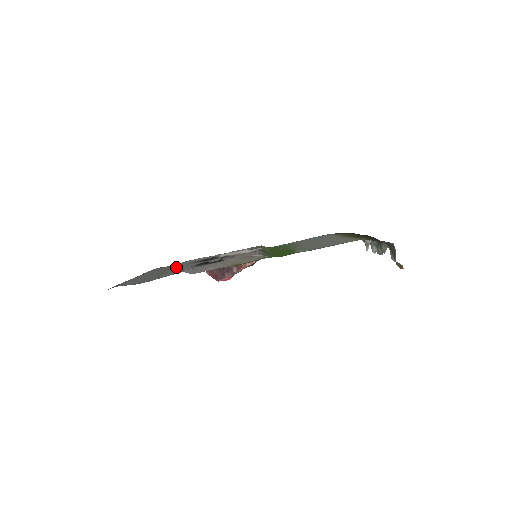
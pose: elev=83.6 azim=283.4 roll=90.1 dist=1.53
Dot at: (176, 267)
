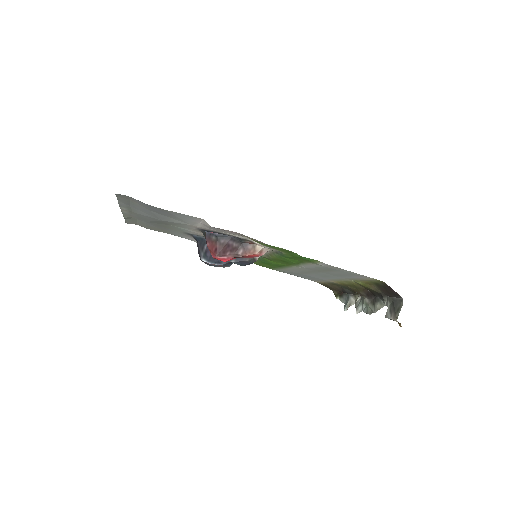
Dot at: (170, 227)
